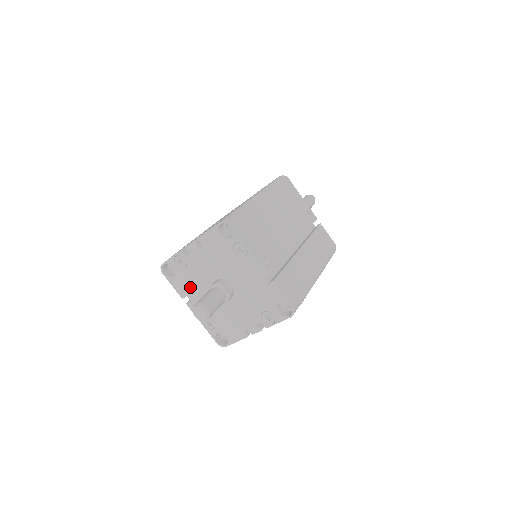
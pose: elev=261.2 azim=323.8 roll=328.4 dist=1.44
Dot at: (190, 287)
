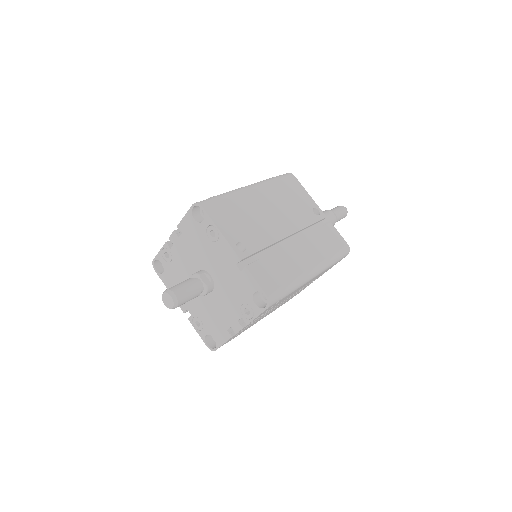
Dot at: (177, 283)
